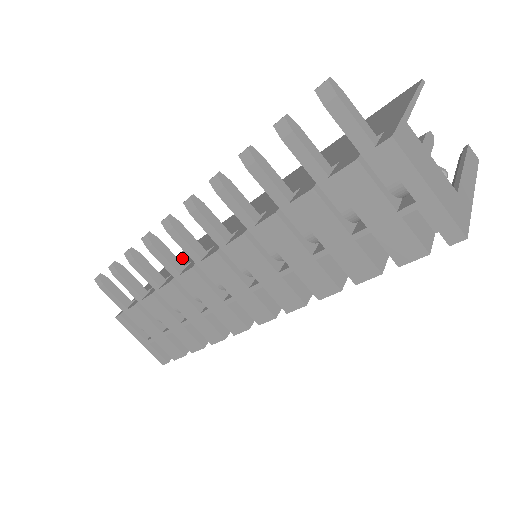
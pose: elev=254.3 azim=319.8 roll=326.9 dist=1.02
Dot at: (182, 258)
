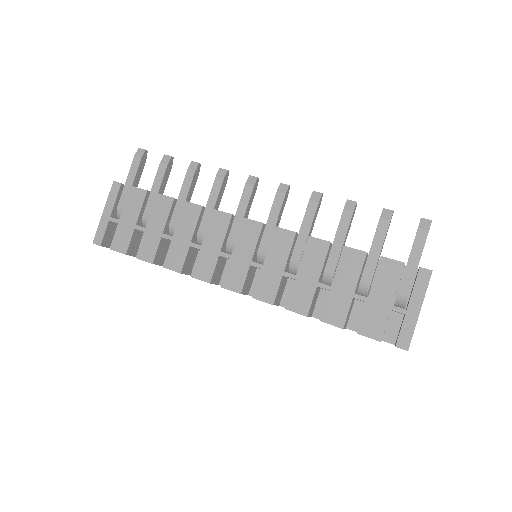
Dot at: occluded
